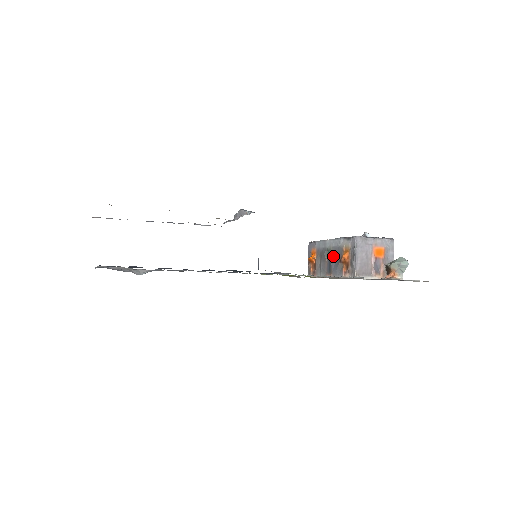
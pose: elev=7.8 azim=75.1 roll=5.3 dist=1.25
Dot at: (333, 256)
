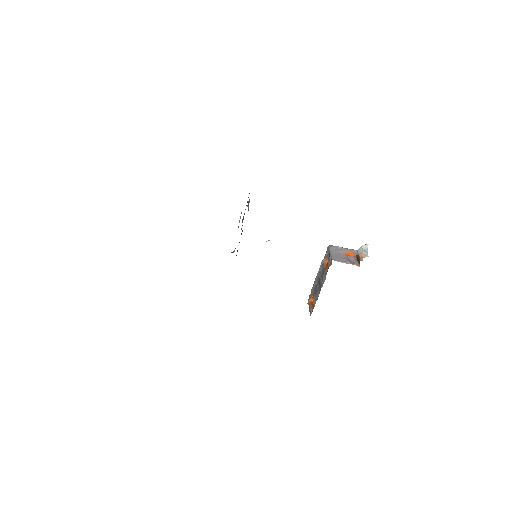
Dot at: (320, 276)
